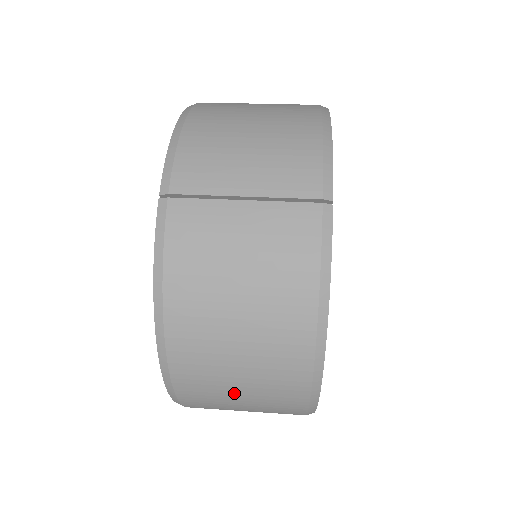
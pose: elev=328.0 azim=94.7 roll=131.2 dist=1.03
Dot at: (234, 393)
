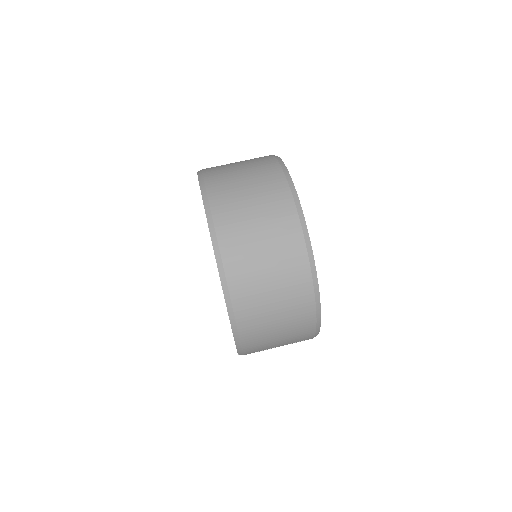
Dot at: occluded
